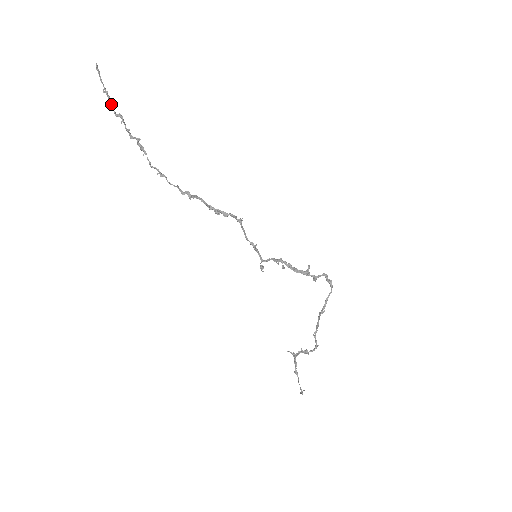
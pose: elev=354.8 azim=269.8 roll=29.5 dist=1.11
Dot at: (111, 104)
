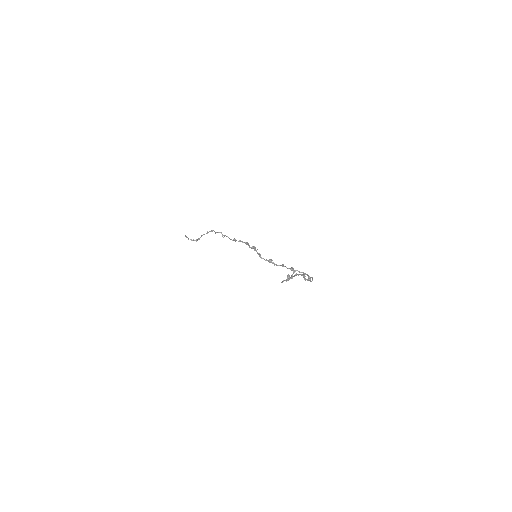
Dot at: occluded
